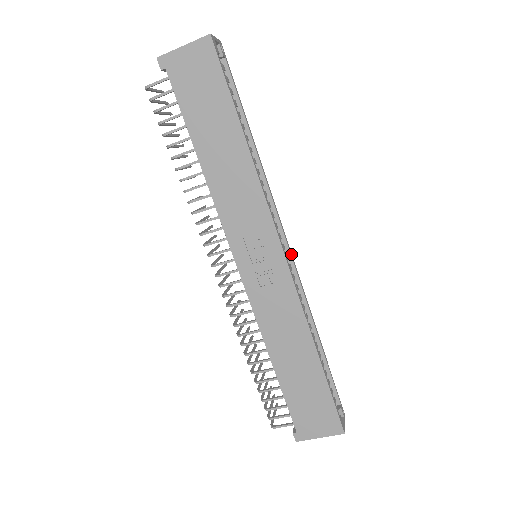
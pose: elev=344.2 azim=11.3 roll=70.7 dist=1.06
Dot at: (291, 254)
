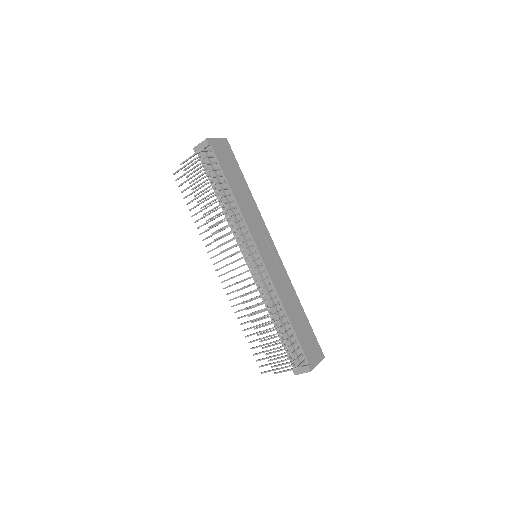
Dot at: occluded
